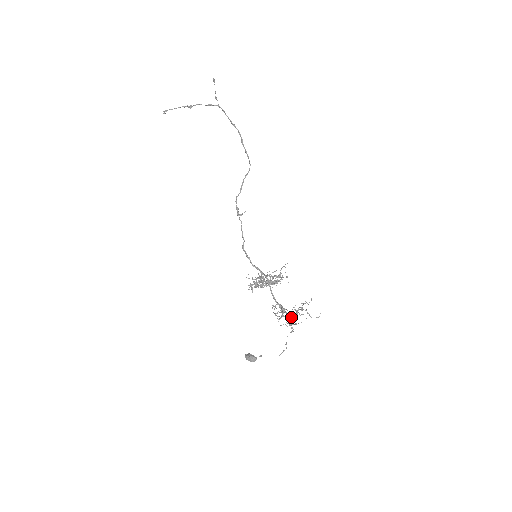
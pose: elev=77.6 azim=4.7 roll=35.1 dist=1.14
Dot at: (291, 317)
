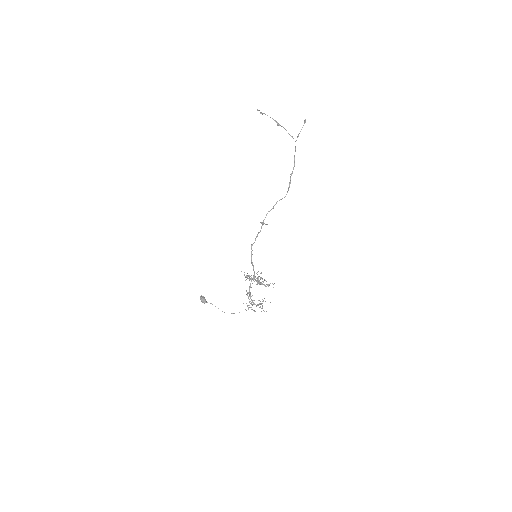
Dot at: occluded
